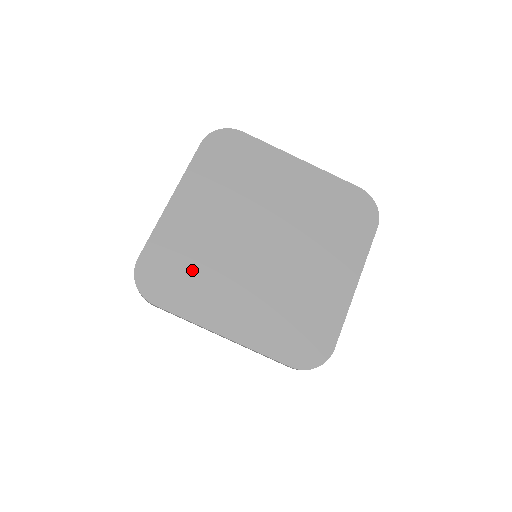
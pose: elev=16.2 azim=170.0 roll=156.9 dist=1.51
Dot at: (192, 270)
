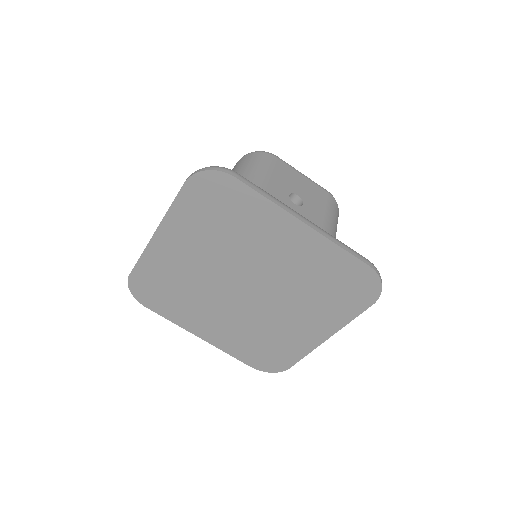
Dot at: (175, 293)
